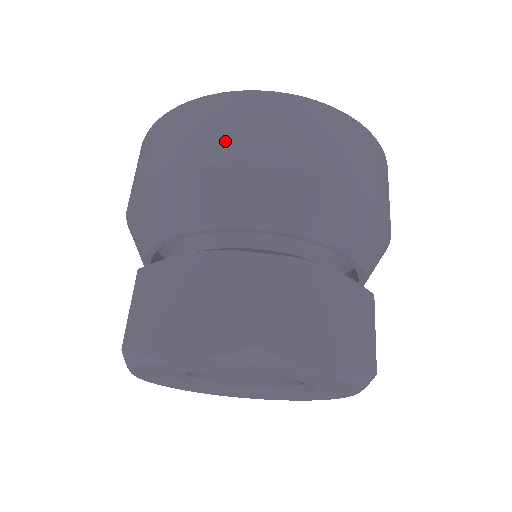
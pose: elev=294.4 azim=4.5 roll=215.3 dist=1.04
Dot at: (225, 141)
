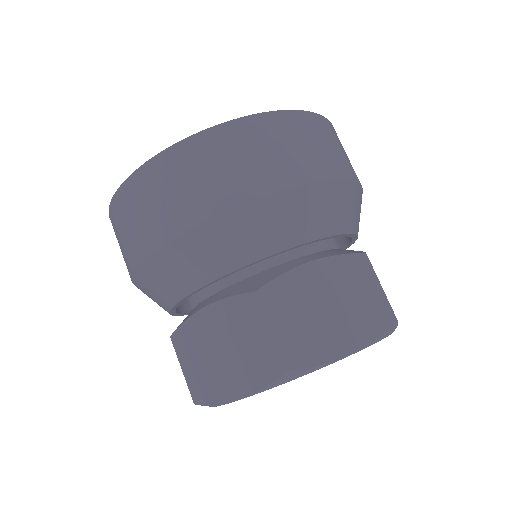
Dot at: (314, 160)
